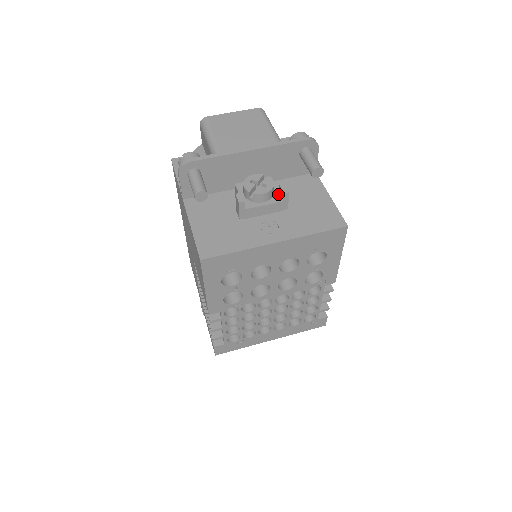
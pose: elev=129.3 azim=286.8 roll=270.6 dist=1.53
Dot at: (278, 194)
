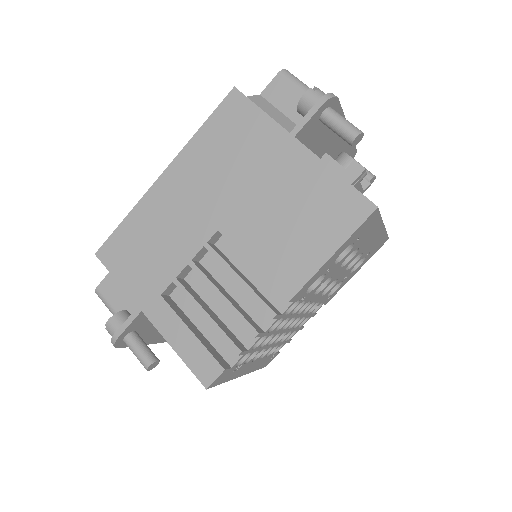
Dot at: occluded
